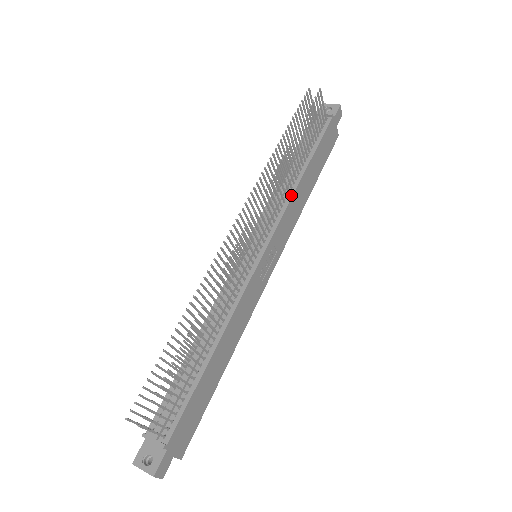
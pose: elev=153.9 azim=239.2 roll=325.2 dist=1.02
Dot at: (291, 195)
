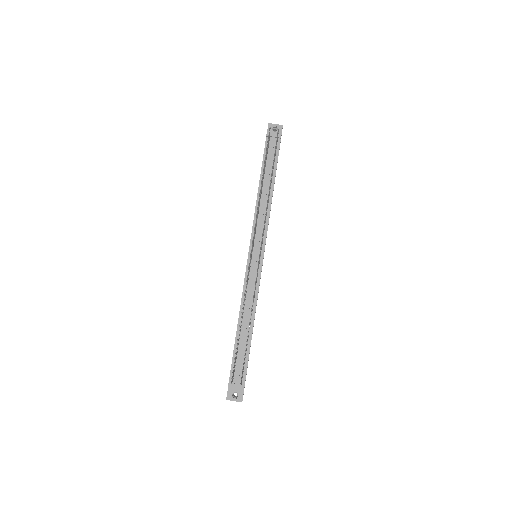
Dot at: (269, 209)
